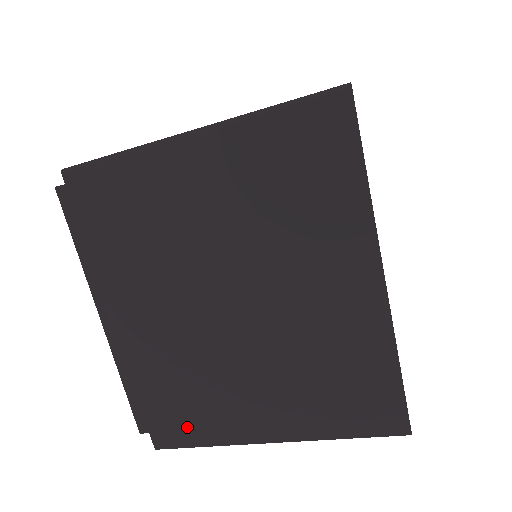
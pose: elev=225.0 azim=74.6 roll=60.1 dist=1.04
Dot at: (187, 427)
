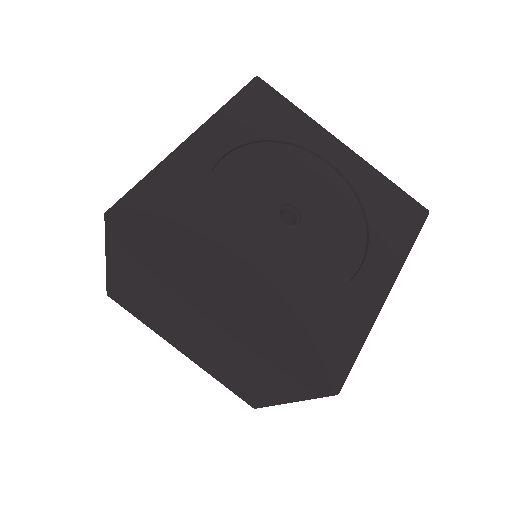
Dot at: (251, 397)
